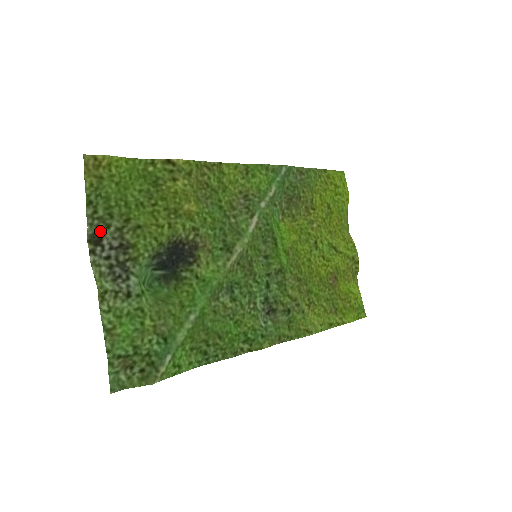
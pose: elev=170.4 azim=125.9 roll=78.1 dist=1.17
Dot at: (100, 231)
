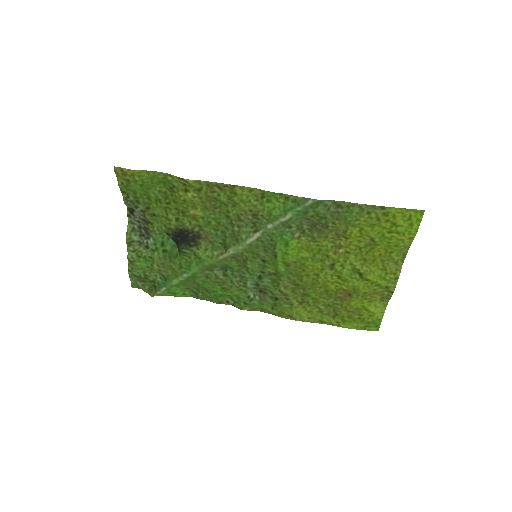
Dot at: (132, 207)
